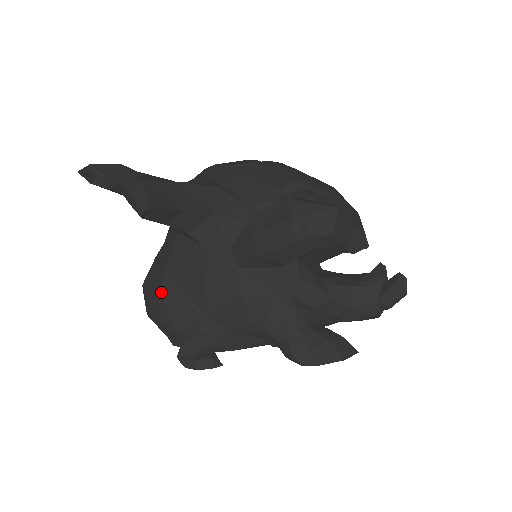
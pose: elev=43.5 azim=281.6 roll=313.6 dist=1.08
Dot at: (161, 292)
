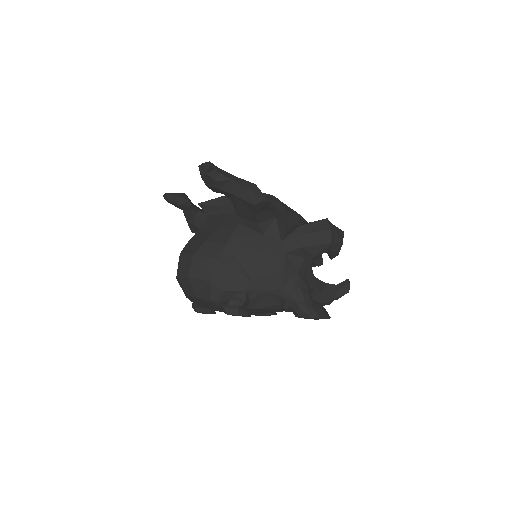
Dot at: (219, 260)
